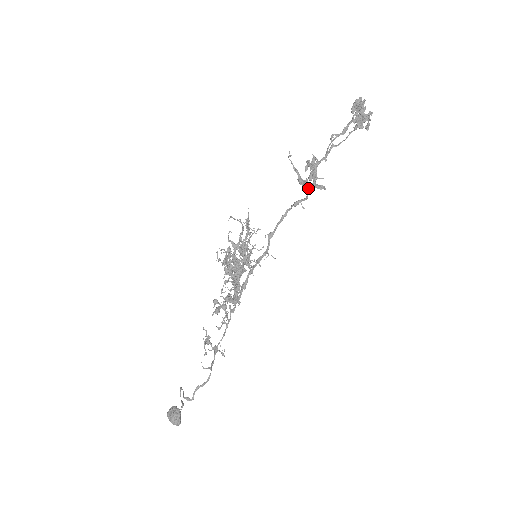
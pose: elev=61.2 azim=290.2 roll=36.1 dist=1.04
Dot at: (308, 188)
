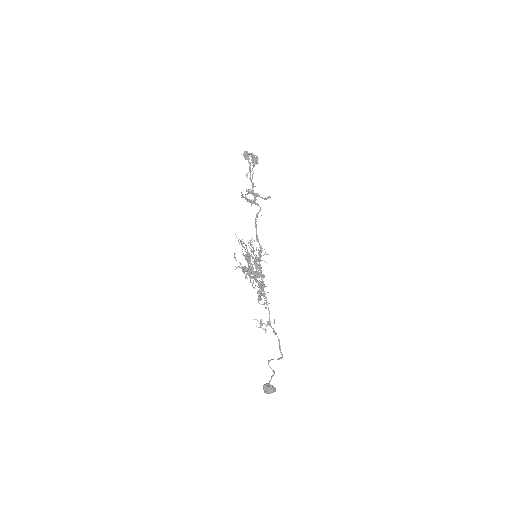
Dot at: (258, 204)
